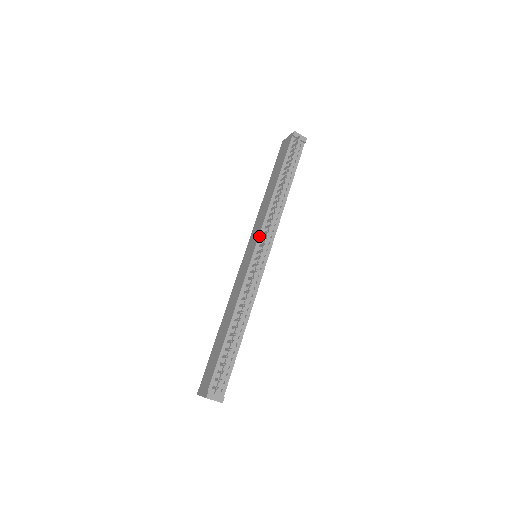
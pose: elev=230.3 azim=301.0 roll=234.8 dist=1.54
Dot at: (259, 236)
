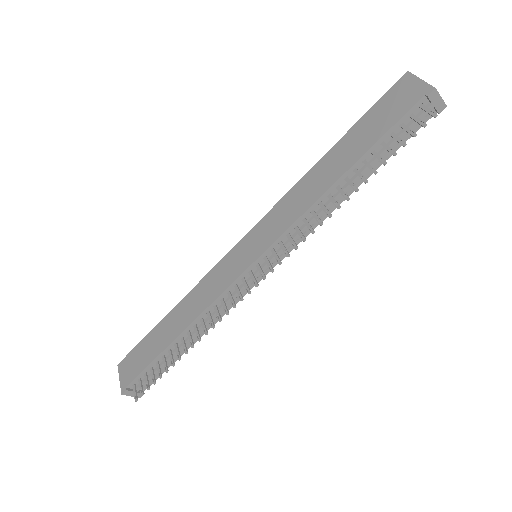
Dot at: (272, 245)
